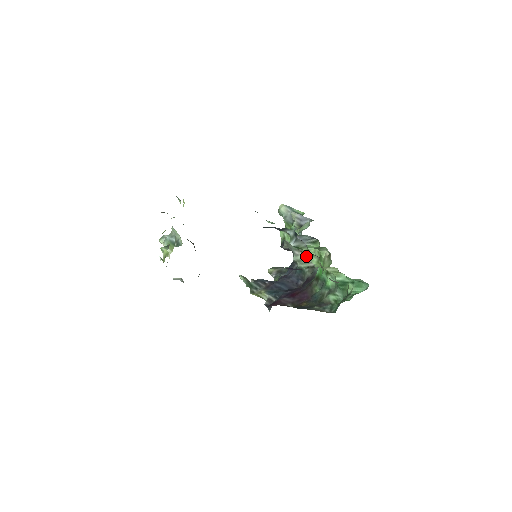
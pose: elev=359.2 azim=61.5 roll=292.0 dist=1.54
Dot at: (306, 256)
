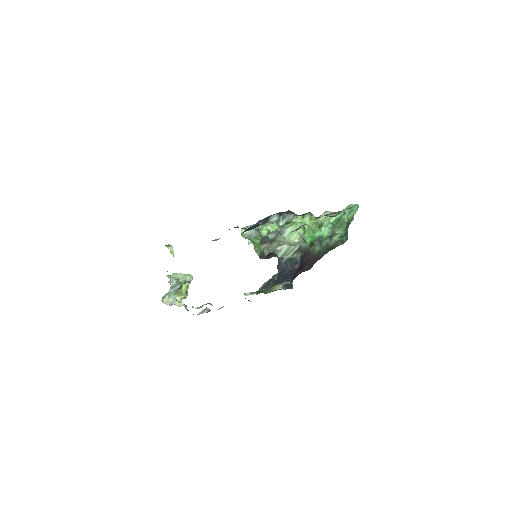
Dot at: (288, 245)
